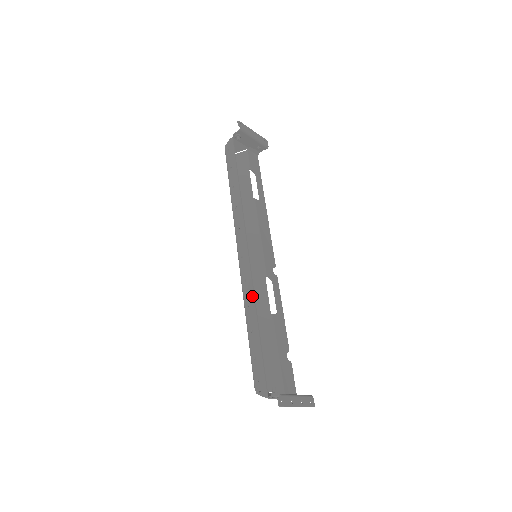
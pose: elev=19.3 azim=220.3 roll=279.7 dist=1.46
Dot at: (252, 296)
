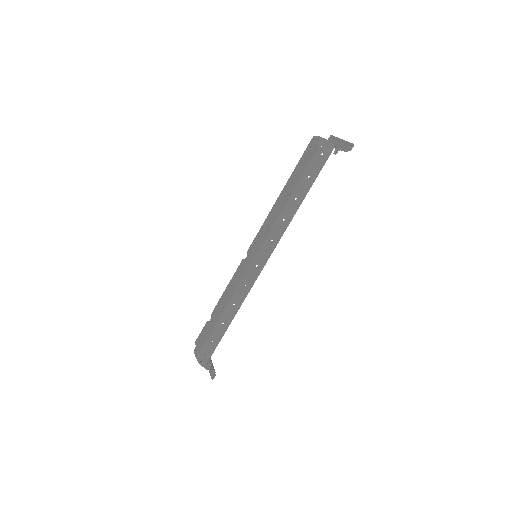
Dot at: (242, 302)
